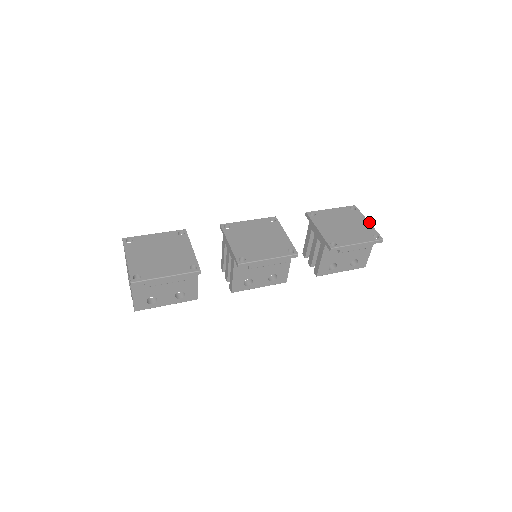
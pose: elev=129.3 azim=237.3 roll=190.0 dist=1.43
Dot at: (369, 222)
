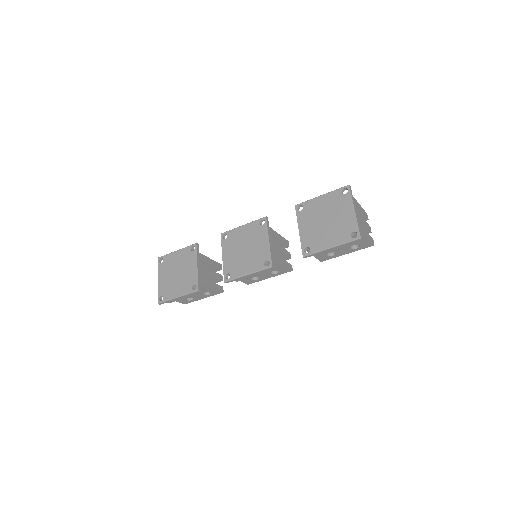
Dot at: (354, 212)
